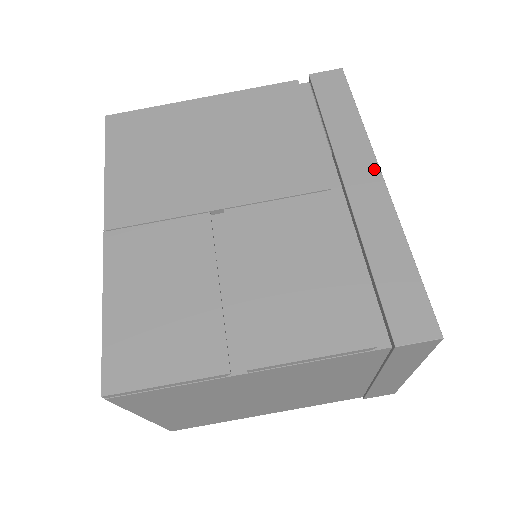
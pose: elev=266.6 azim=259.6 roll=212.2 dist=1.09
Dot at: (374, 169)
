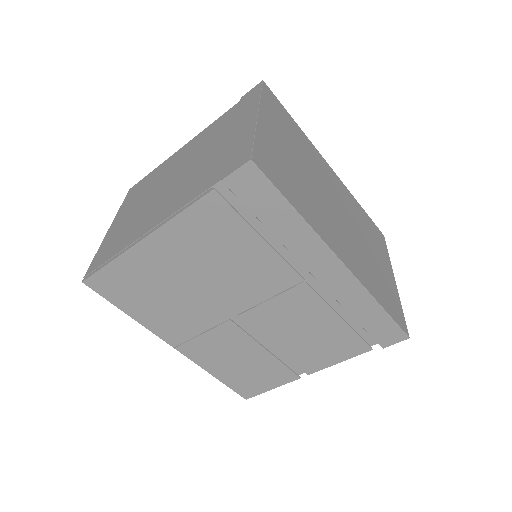
Dot at: (332, 258)
